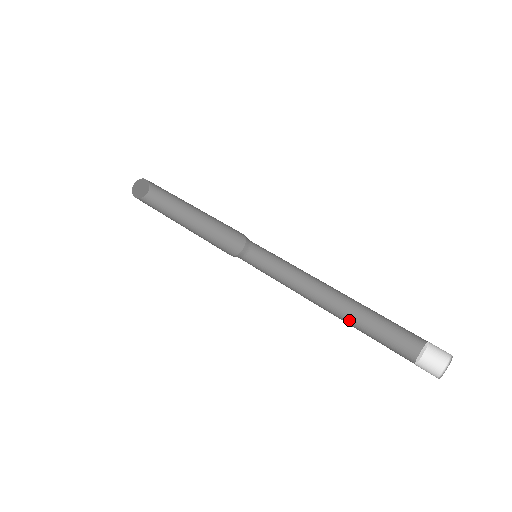
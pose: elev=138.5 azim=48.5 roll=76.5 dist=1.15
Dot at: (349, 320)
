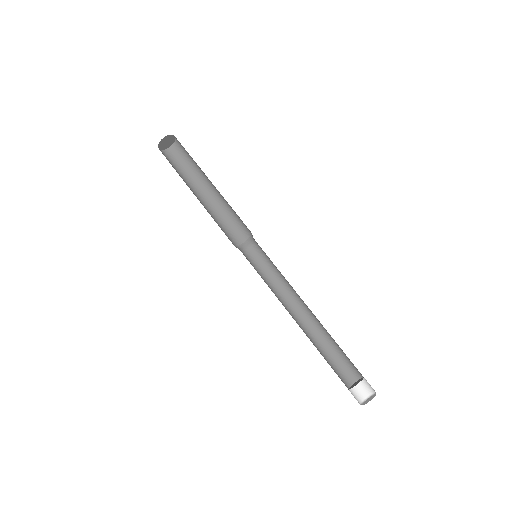
Dot at: (312, 337)
